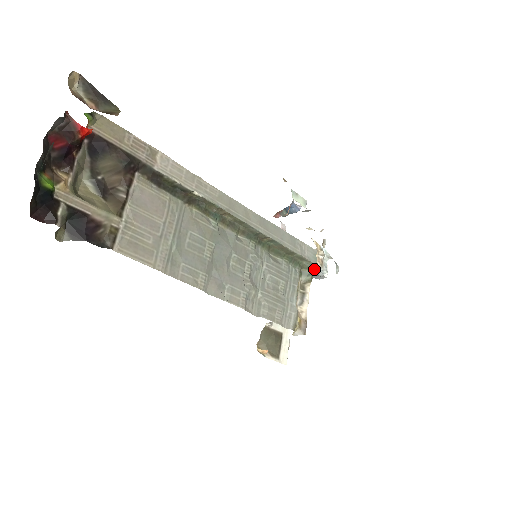
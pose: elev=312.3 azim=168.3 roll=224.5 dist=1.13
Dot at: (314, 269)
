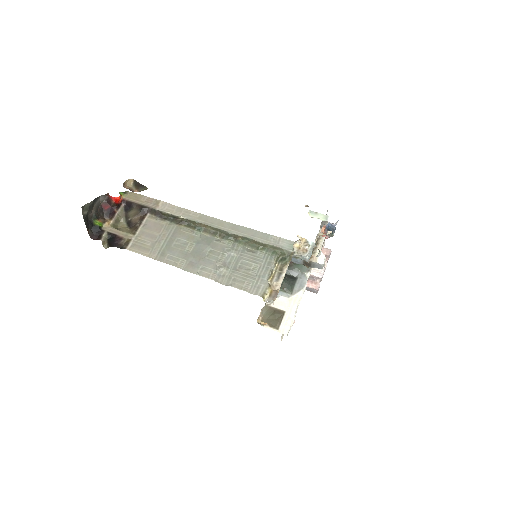
Dot at: (290, 254)
